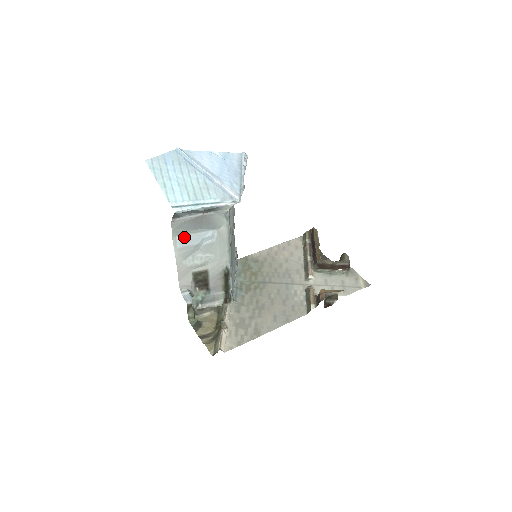
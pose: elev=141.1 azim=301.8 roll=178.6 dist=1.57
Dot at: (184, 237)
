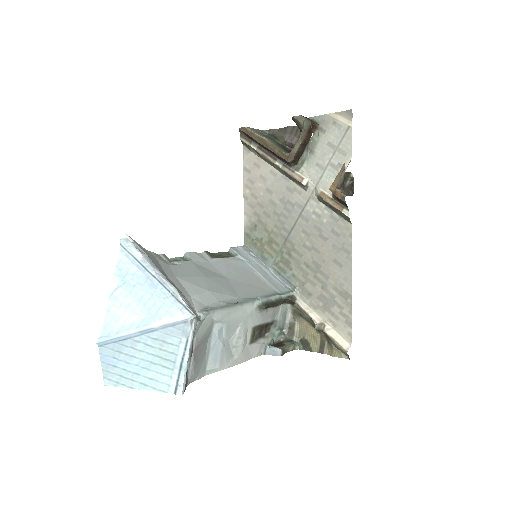
Dot at: (210, 362)
